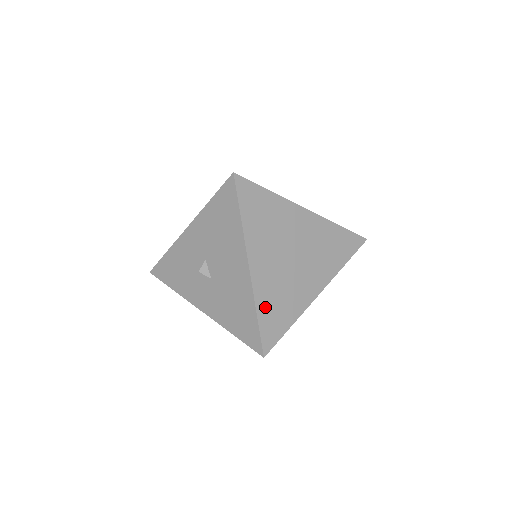
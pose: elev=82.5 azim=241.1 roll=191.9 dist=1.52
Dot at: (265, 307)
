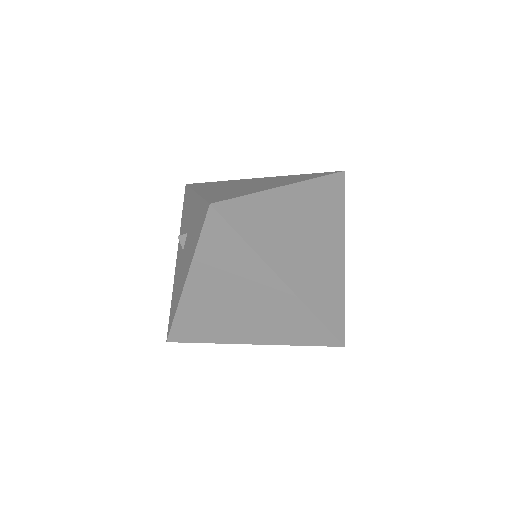
Dot at: (186, 316)
